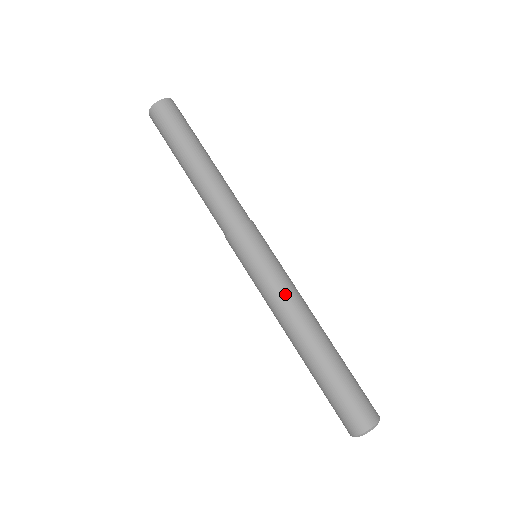
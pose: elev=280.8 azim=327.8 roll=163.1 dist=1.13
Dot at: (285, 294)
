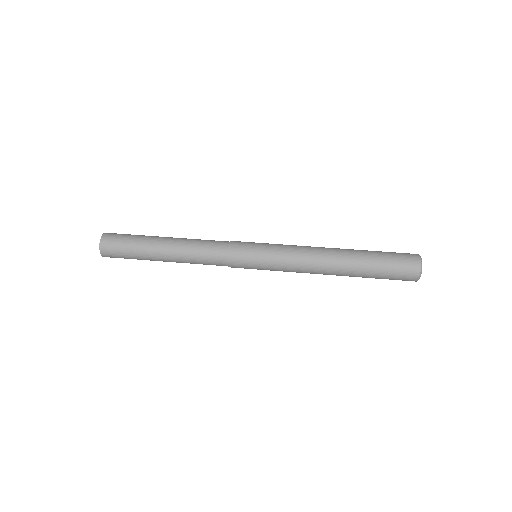
Dot at: (297, 246)
